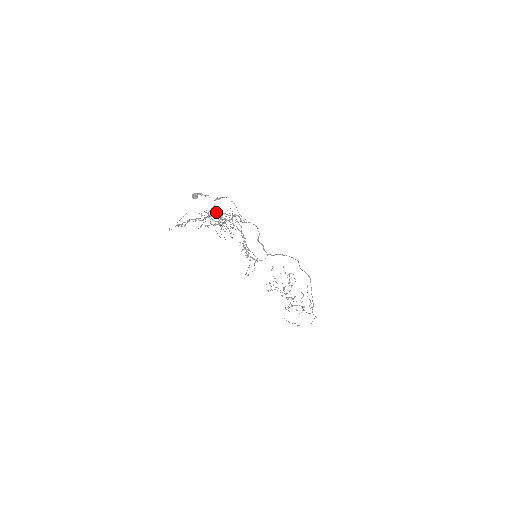
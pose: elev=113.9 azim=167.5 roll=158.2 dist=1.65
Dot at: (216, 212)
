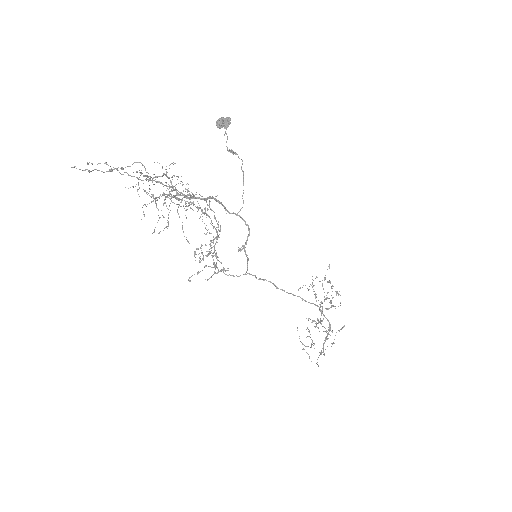
Dot at: occluded
